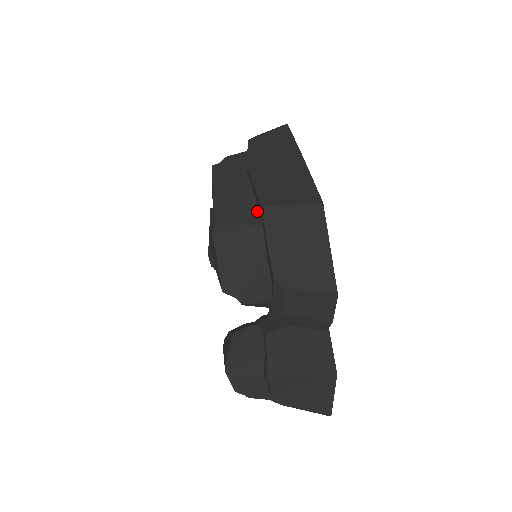
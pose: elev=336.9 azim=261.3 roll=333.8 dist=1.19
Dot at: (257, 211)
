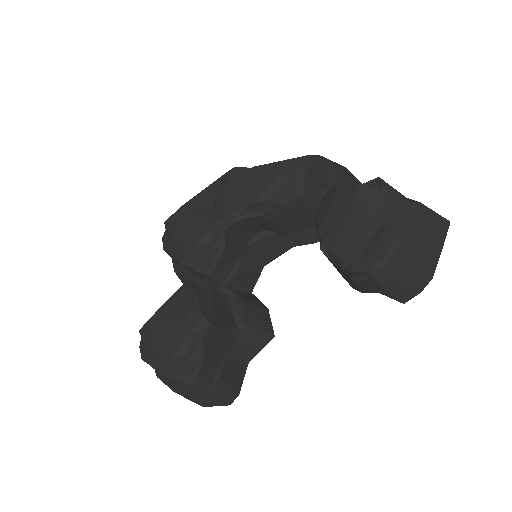
Dot at: occluded
